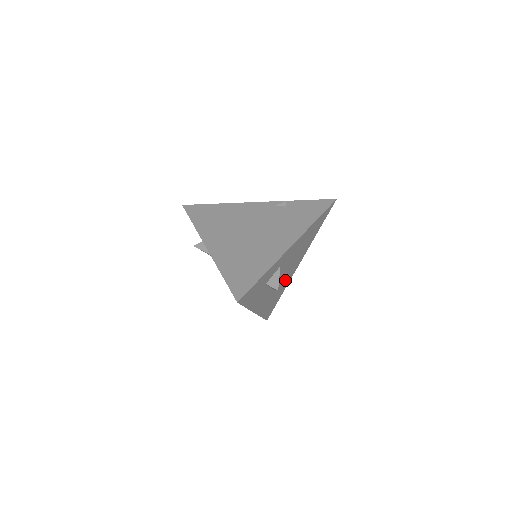
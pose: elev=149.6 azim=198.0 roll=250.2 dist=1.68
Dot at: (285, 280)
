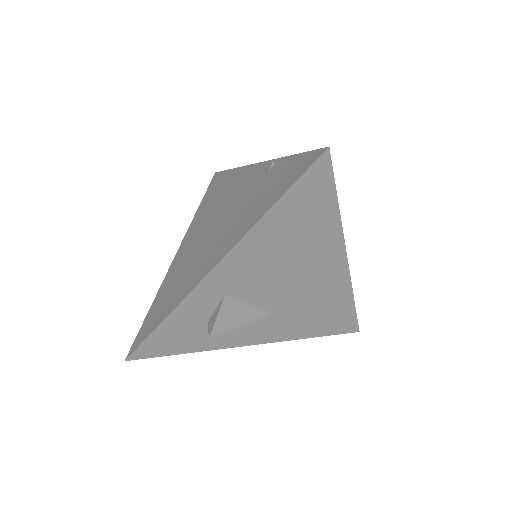
Dot at: (319, 290)
